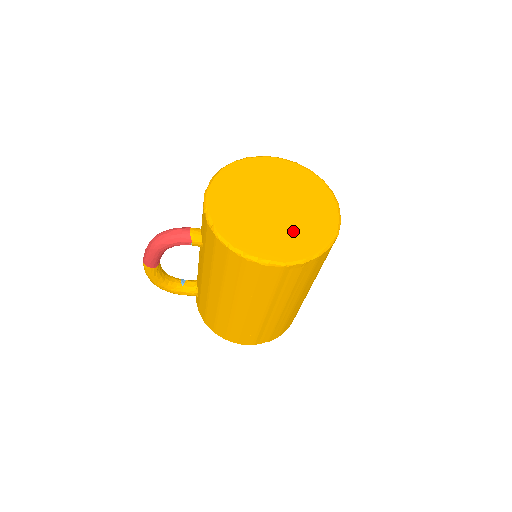
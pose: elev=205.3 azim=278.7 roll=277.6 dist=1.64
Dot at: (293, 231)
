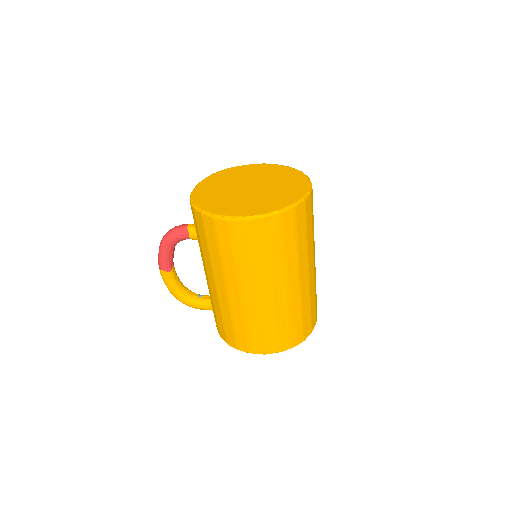
Dot at: (261, 199)
